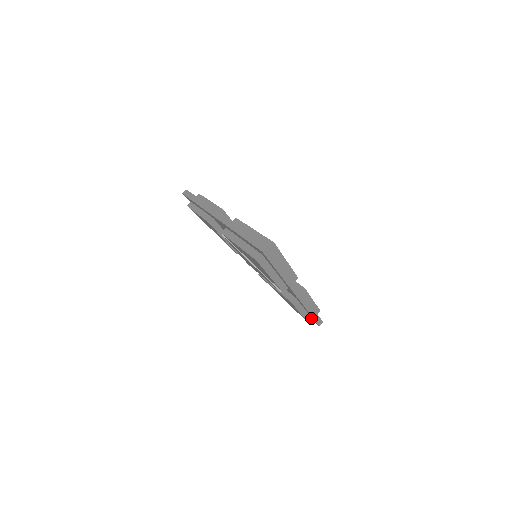
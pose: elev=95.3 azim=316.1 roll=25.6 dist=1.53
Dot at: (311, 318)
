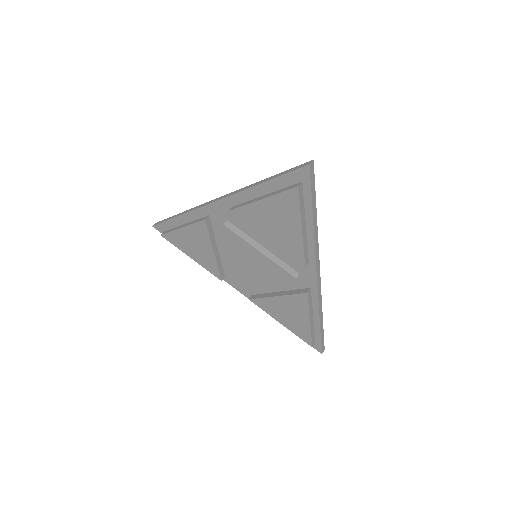
Dot at: (314, 340)
